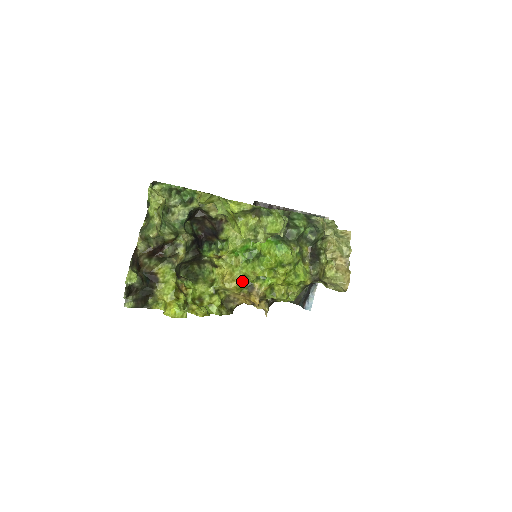
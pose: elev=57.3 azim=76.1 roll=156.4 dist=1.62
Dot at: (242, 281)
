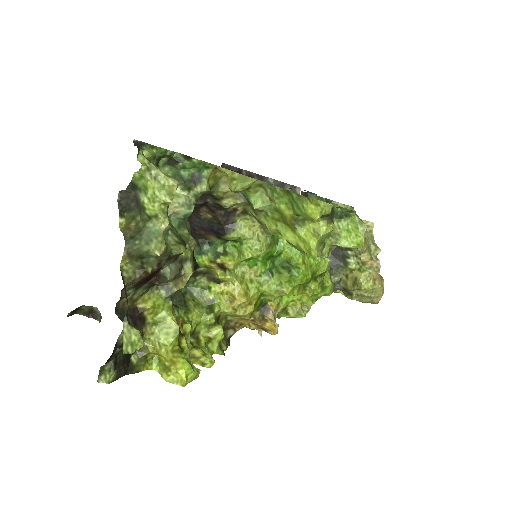
Dot at: (257, 302)
